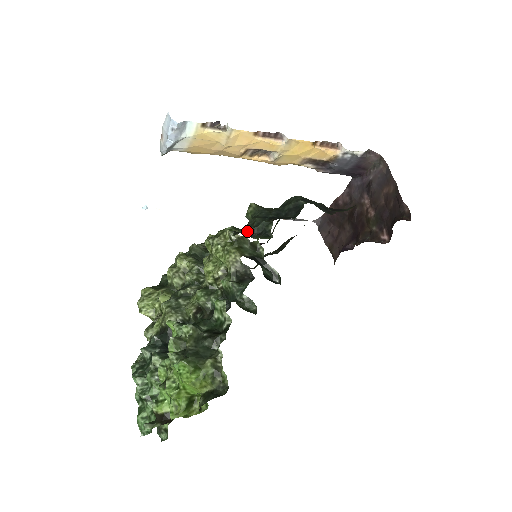
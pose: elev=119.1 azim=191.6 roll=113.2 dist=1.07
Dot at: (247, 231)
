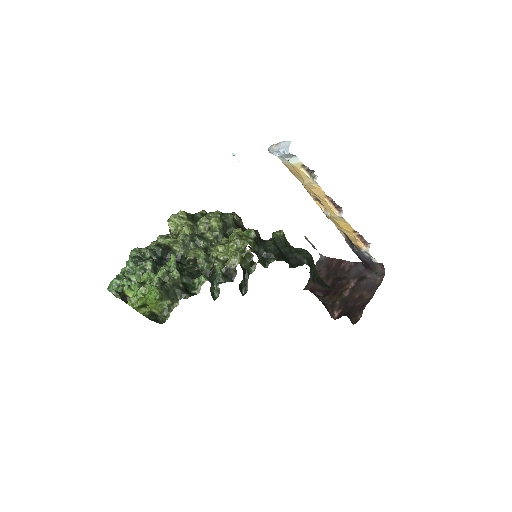
Dot at: (259, 250)
